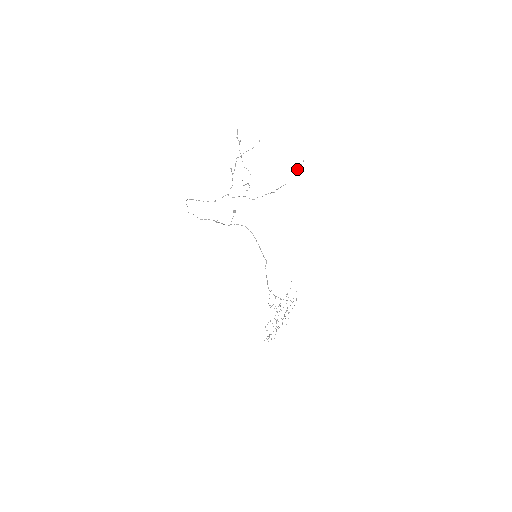
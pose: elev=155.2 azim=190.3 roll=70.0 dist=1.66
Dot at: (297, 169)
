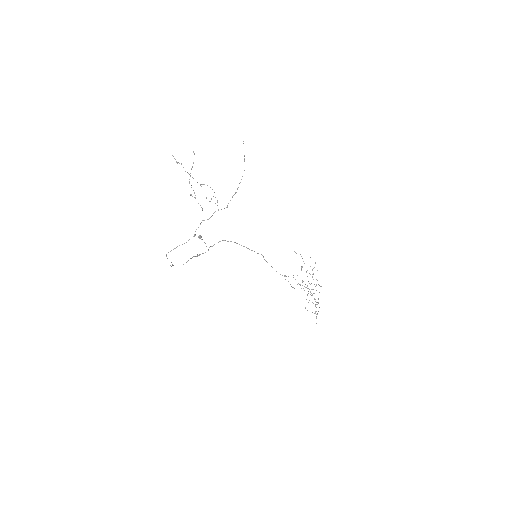
Dot at: occluded
